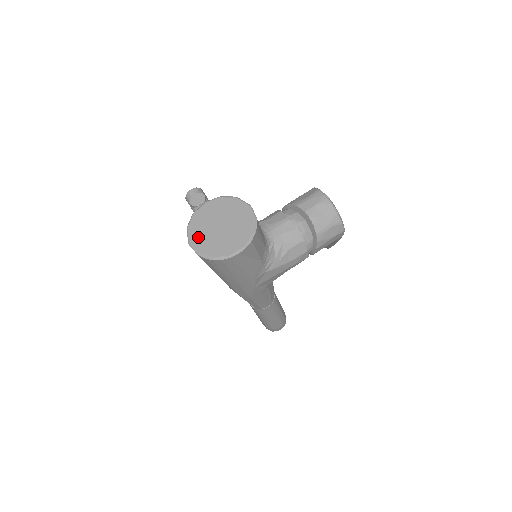
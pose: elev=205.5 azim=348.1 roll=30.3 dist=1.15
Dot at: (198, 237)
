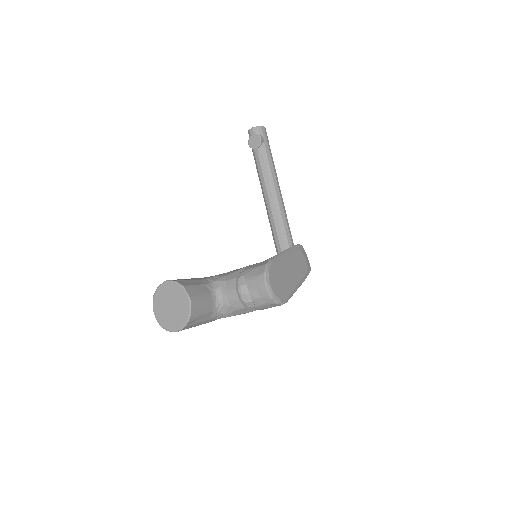
Dot at: (158, 307)
